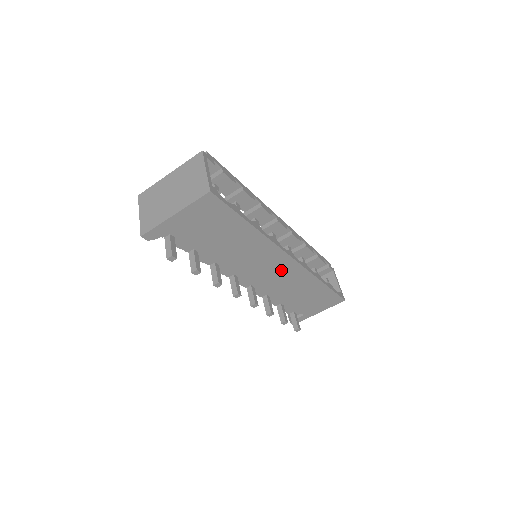
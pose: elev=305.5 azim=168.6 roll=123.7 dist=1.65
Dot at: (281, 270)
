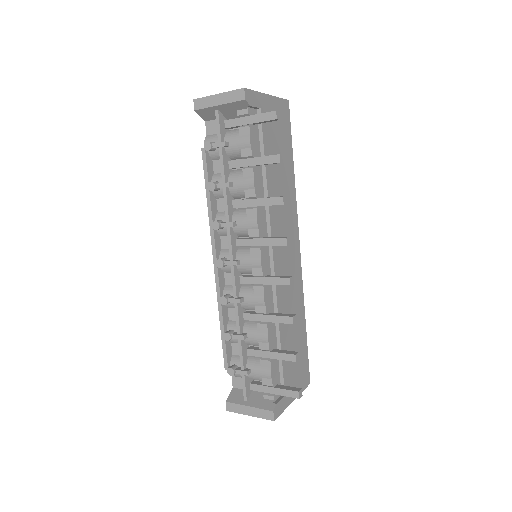
Dot at: (291, 263)
